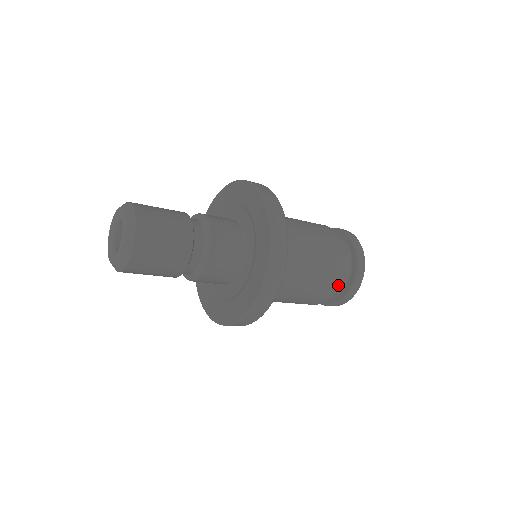
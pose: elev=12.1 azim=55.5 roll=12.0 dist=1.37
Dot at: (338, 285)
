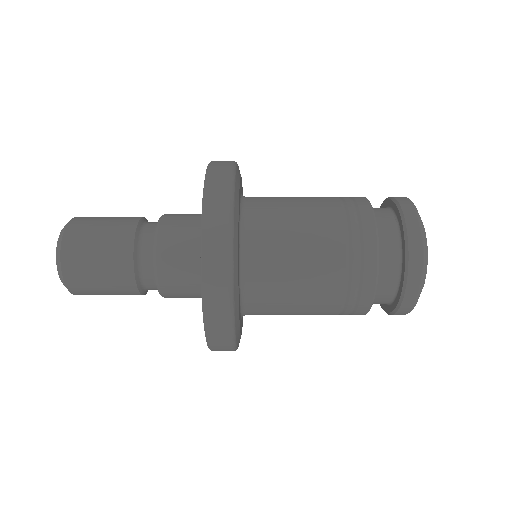
Dot at: (363, 314)
